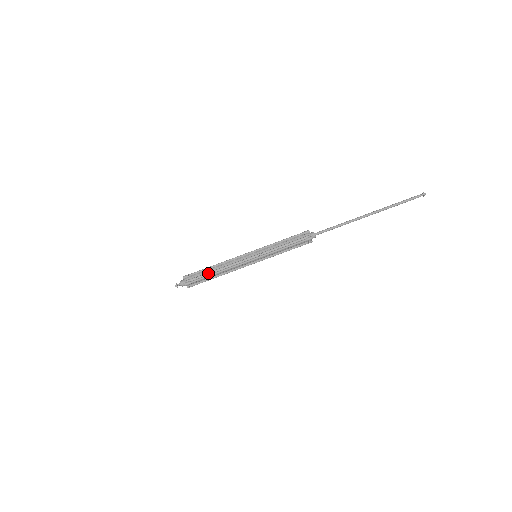
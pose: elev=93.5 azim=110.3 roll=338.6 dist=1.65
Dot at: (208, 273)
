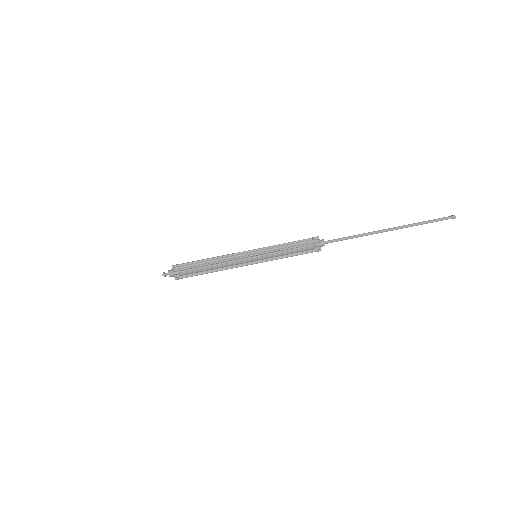
Dot at: (200, 265)
